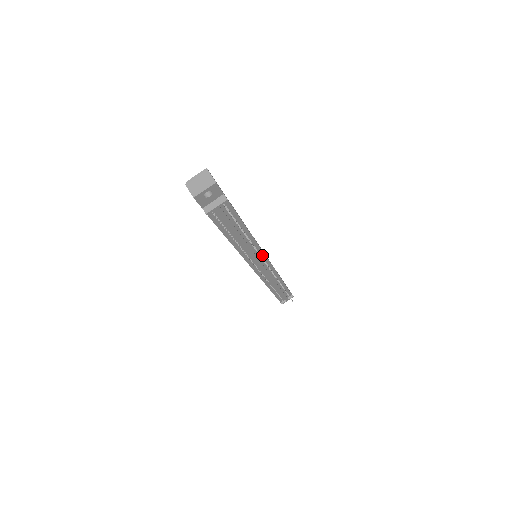
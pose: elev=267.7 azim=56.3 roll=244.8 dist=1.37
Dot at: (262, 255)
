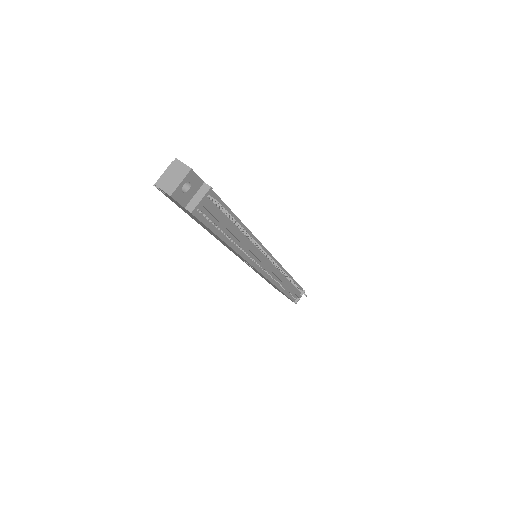
Dot at: occluded
